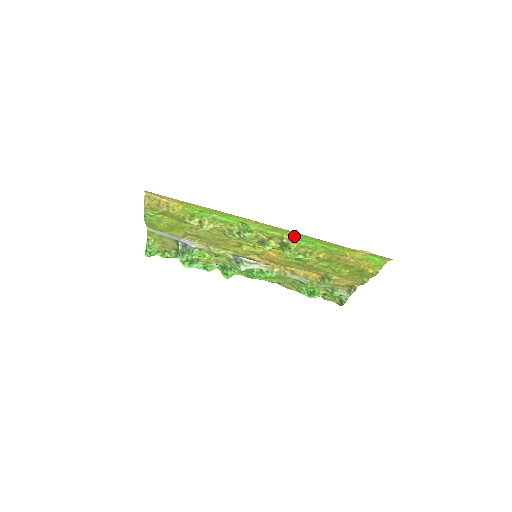
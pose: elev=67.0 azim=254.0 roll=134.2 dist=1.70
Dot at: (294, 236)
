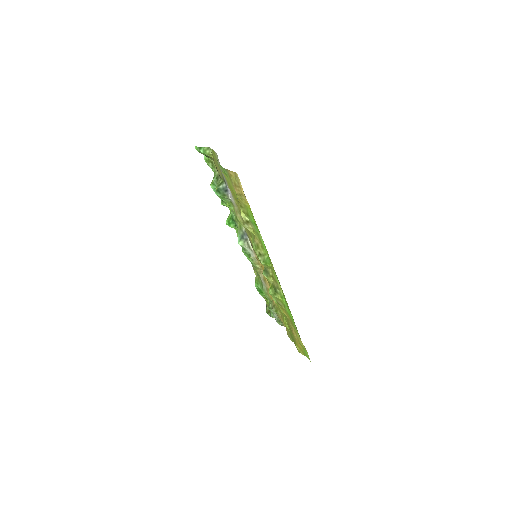
Dot at: (285, 299)
